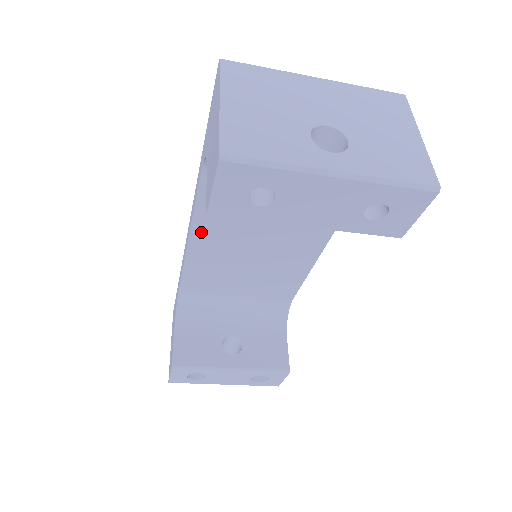
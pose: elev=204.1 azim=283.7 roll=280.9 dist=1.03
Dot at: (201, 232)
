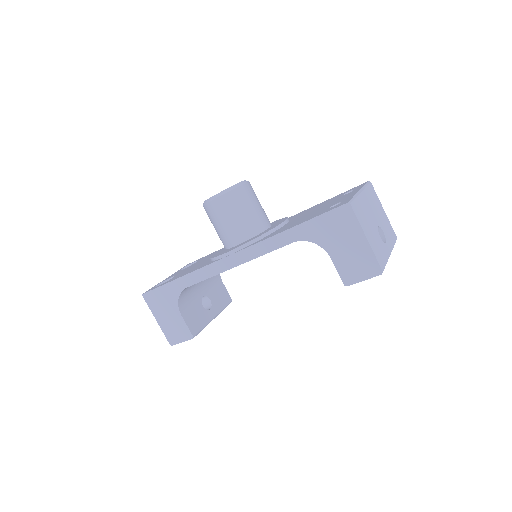
Dot at: occluded
